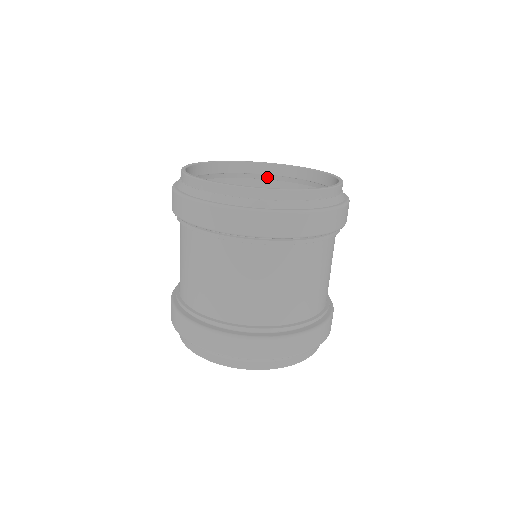
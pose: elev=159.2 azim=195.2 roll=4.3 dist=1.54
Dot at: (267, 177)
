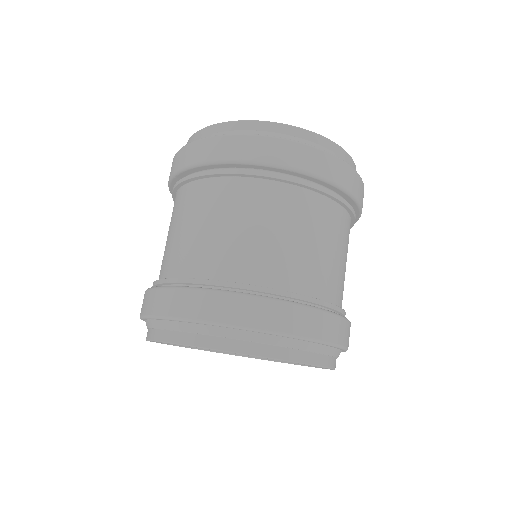
Dot at: occluded
